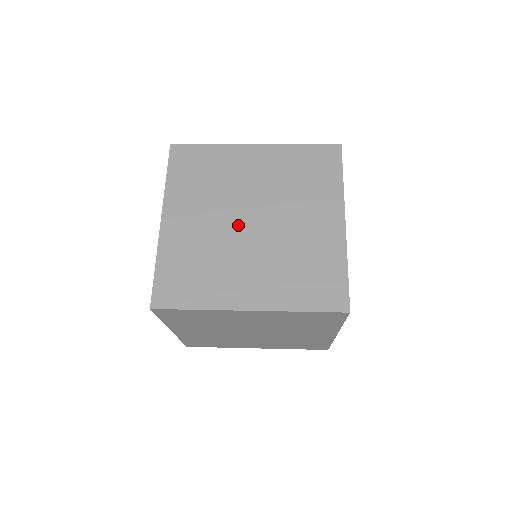
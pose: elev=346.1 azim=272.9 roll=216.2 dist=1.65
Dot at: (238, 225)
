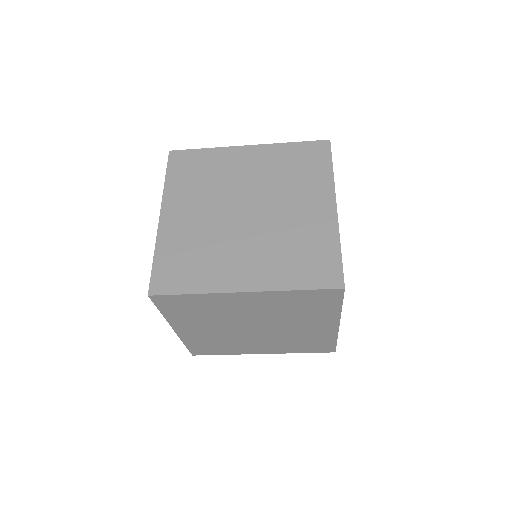
Dot at: occluded
